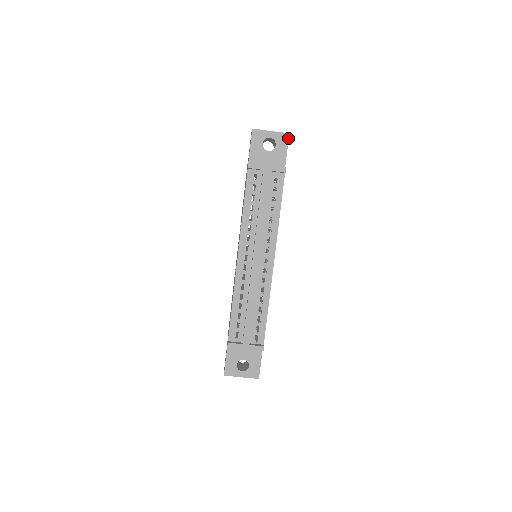
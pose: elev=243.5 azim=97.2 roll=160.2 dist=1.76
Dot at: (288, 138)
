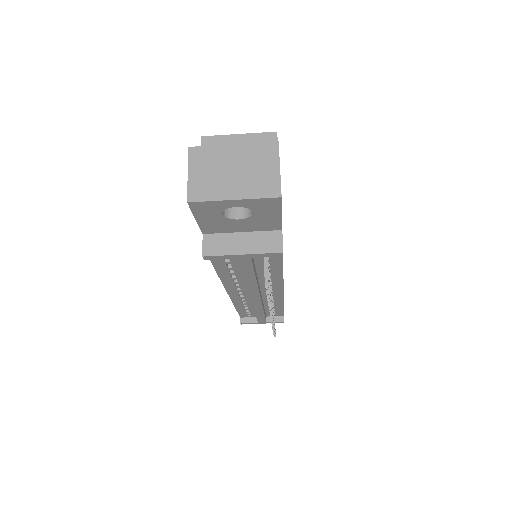
Dot at: (280, 202)
